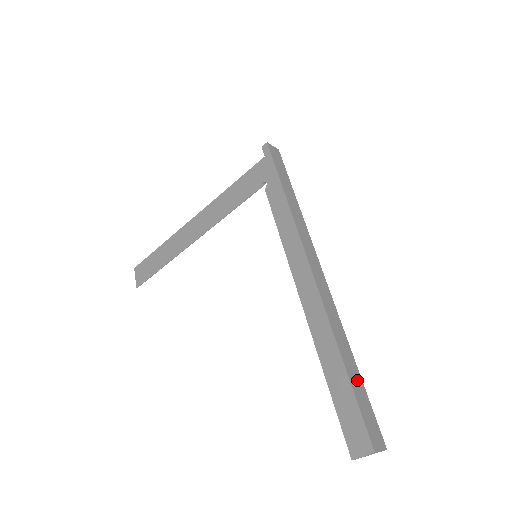
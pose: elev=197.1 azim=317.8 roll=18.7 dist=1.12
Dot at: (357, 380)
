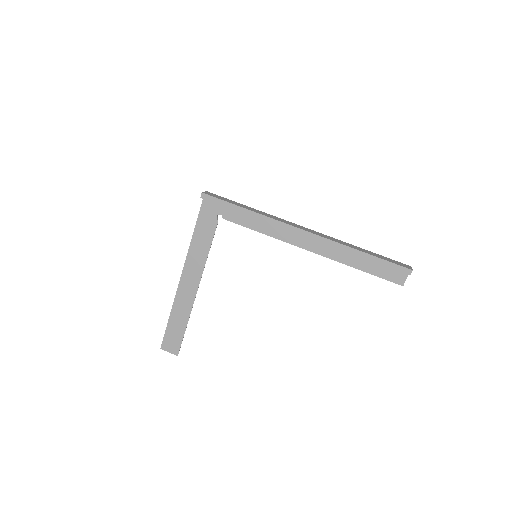
Dot at: (374, 254)
